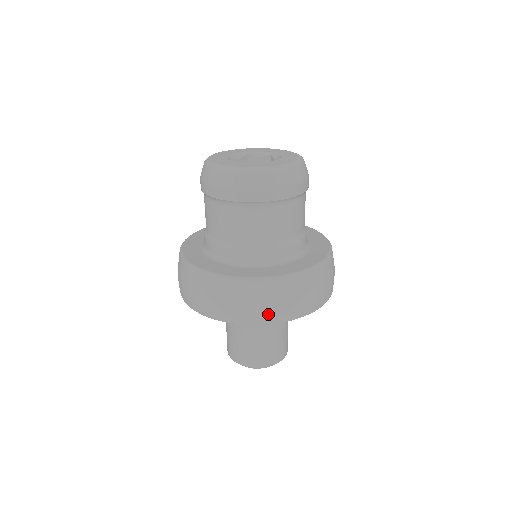
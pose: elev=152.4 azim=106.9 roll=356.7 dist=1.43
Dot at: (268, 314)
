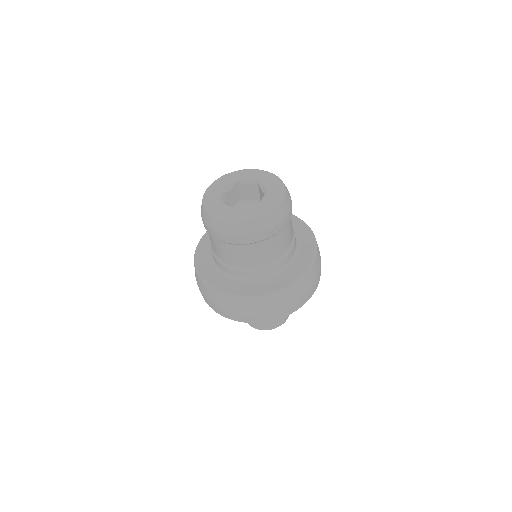
Dot at: (270, 316)
